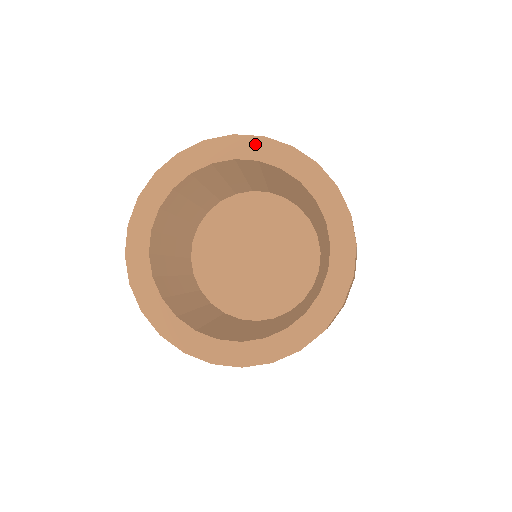
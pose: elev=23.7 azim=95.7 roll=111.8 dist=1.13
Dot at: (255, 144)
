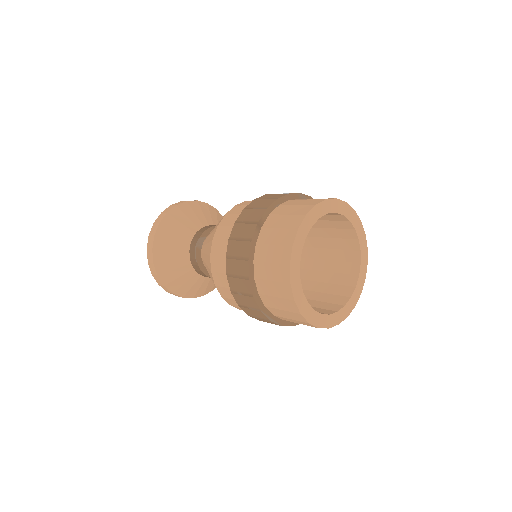
Dot at: (357, 221)
